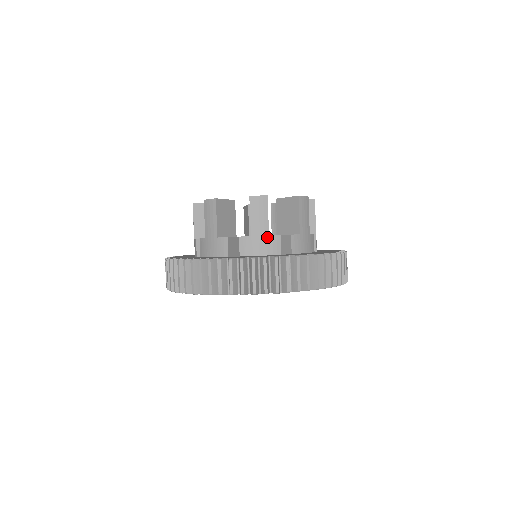
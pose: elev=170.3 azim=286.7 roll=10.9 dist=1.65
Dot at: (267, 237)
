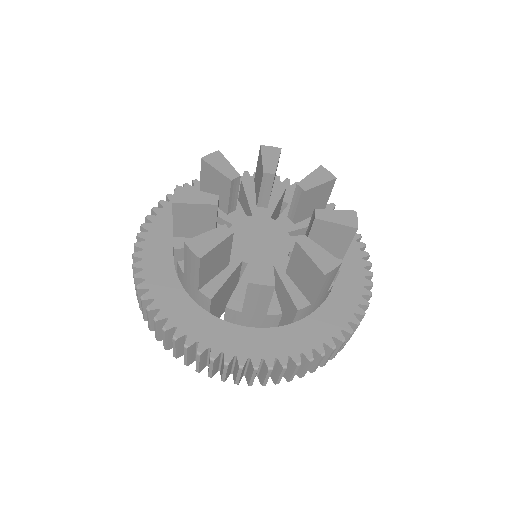
Dot at: (196, 289)
